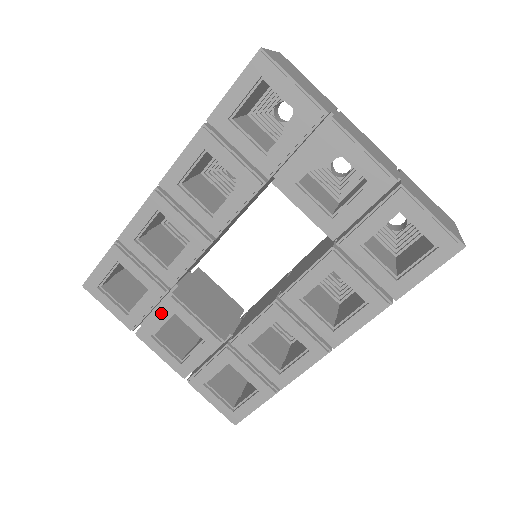
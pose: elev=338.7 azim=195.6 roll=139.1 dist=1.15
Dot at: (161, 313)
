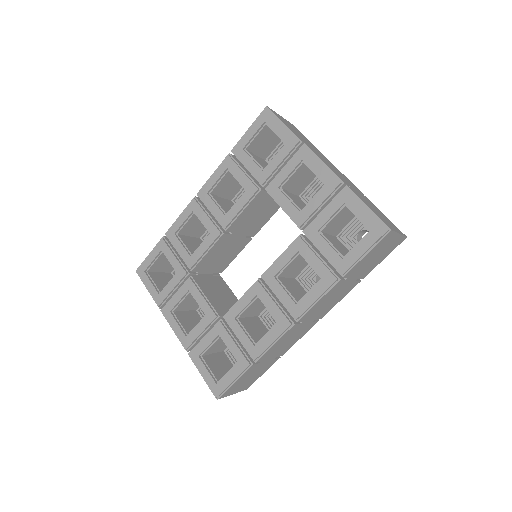
Dot at: (181, 291)
